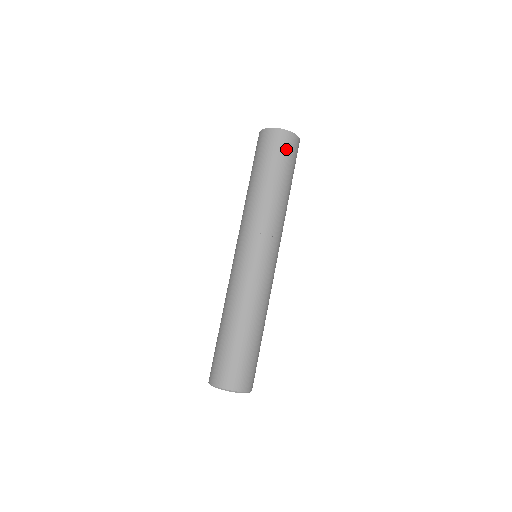
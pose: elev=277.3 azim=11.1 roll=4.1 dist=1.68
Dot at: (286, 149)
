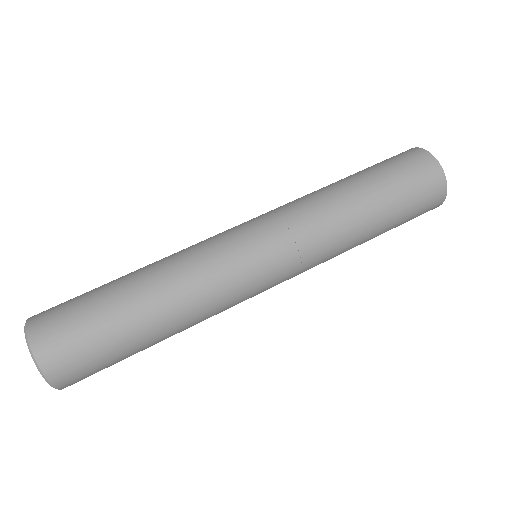
Dot at: (422, 208)
